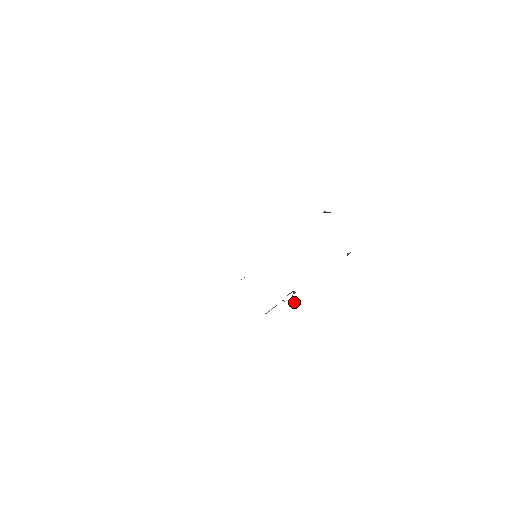
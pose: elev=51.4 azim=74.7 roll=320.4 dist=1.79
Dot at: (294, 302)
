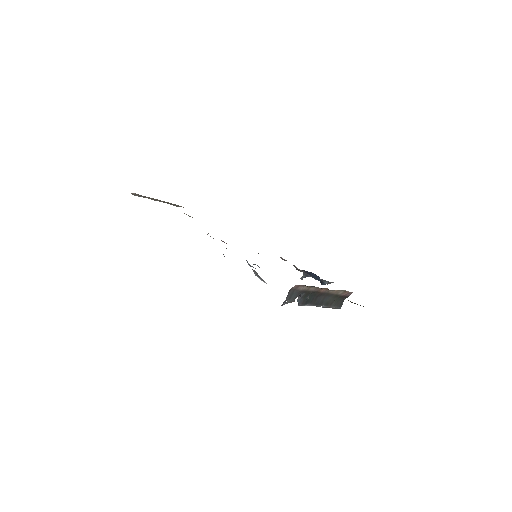
Dot at: (315, 287)
